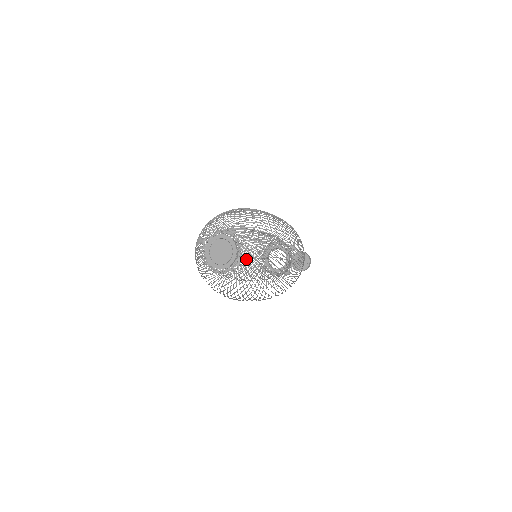
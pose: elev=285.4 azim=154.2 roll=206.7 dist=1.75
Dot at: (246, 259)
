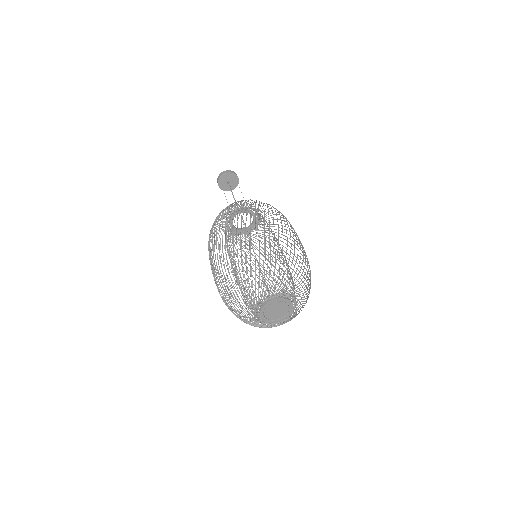
Dot at: occluded
